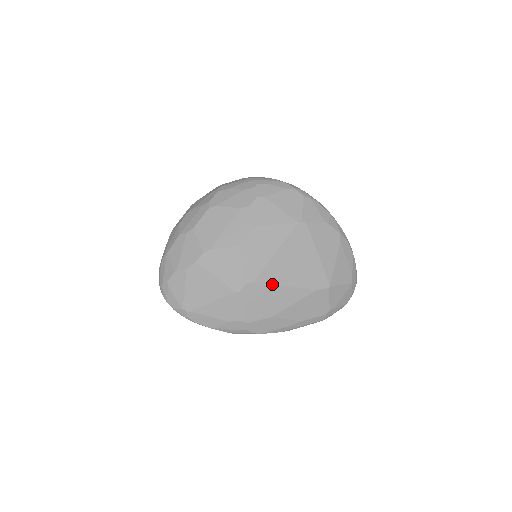
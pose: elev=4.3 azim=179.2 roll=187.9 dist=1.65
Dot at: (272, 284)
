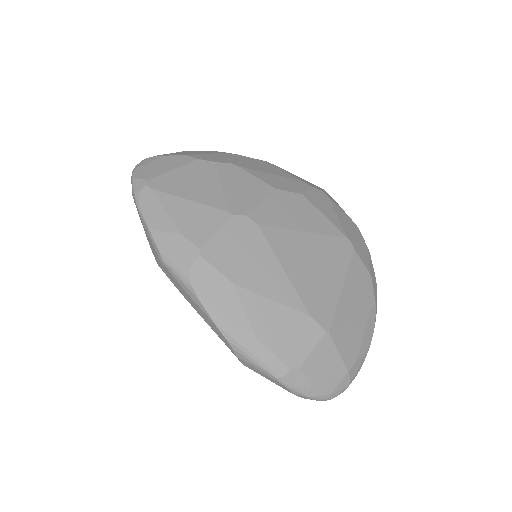
Dot at: (273, 250)
